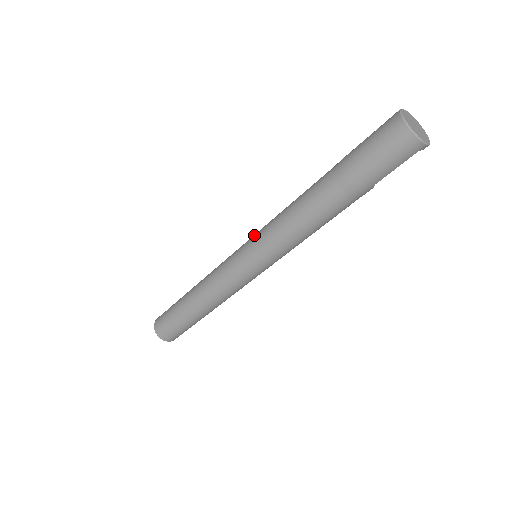
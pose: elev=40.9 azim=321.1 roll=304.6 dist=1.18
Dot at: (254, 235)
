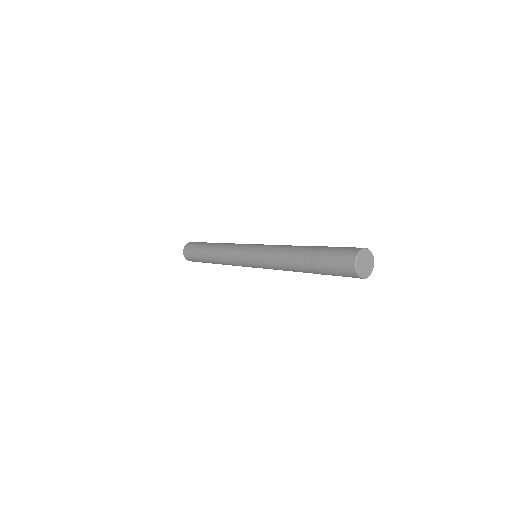
Dot at: (260, 245)
